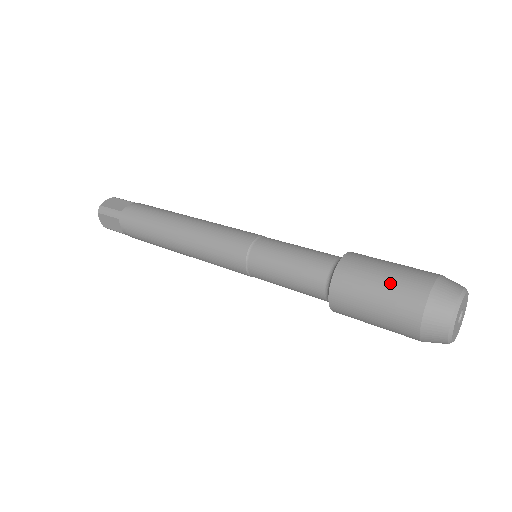
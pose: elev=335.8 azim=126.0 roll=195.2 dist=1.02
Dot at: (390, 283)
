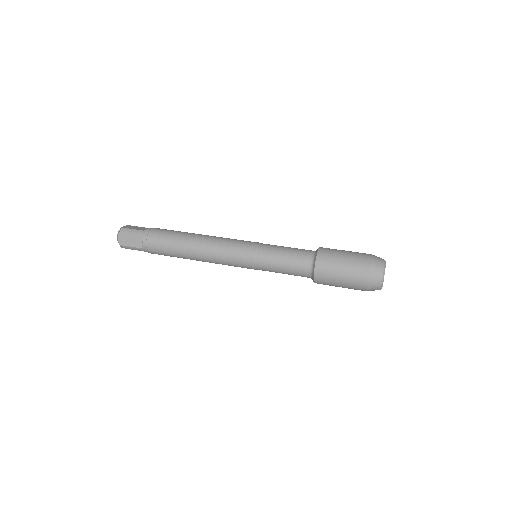
Dot at: (346, 282)
